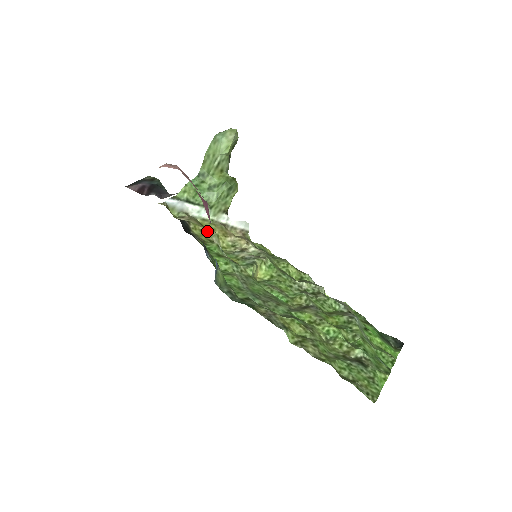
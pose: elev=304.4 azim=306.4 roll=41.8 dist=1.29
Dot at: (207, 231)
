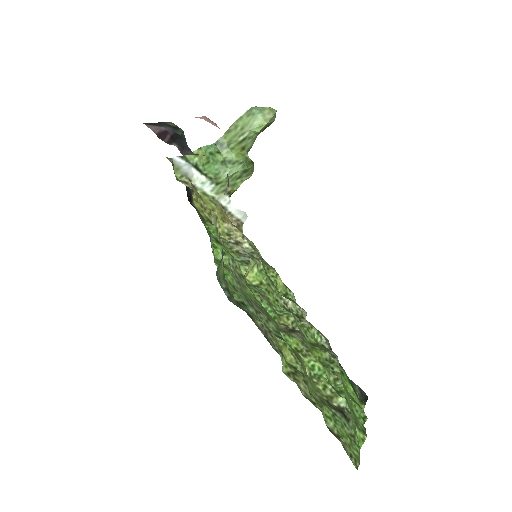
Dot at: (207, 208)
